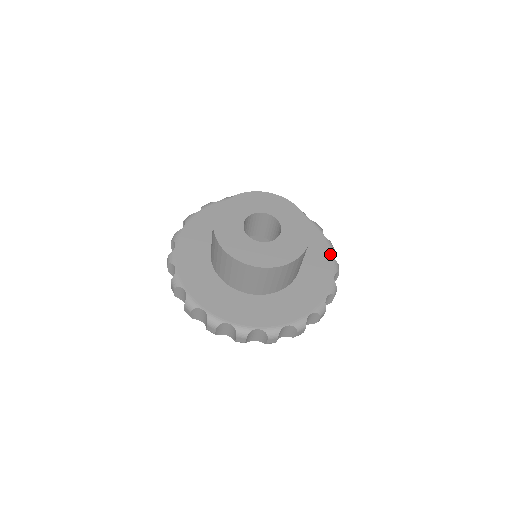
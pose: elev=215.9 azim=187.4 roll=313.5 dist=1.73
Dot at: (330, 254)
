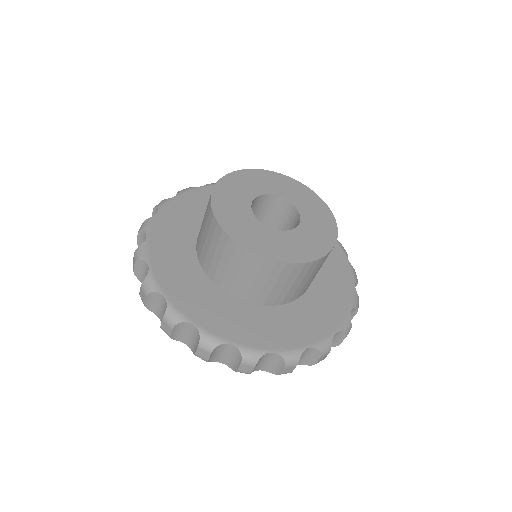
Dot at: occluded
